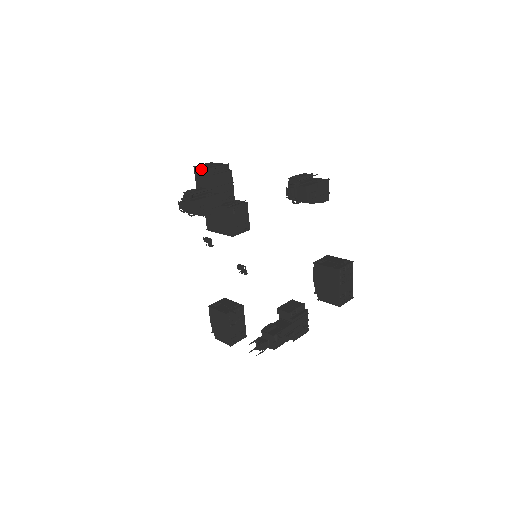
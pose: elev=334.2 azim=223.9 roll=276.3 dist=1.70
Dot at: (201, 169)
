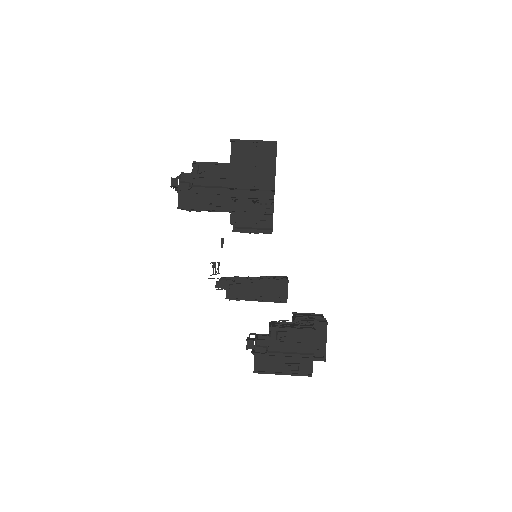
Dot at: (231, 161)
